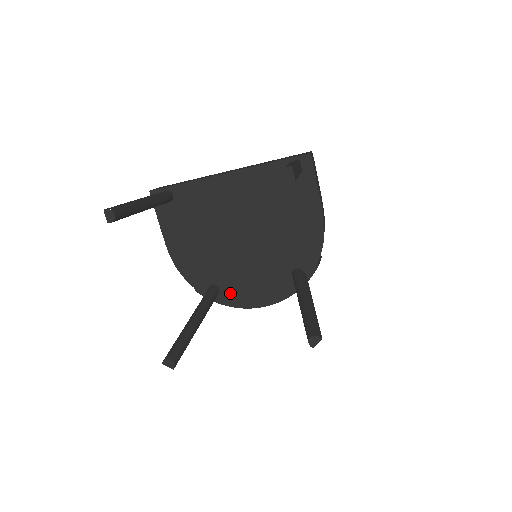
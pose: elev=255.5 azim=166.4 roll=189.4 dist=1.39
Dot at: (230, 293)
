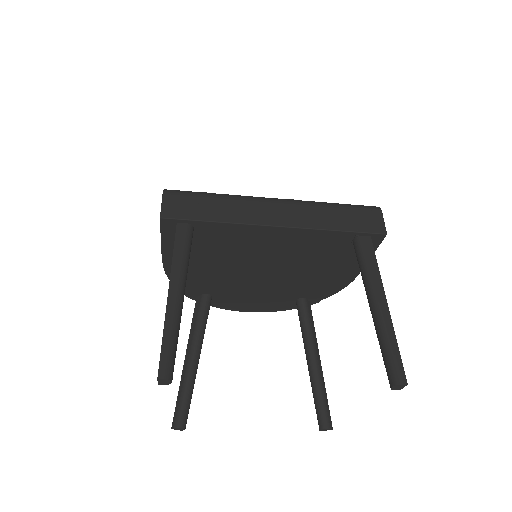
Dot at: (223, 301)
